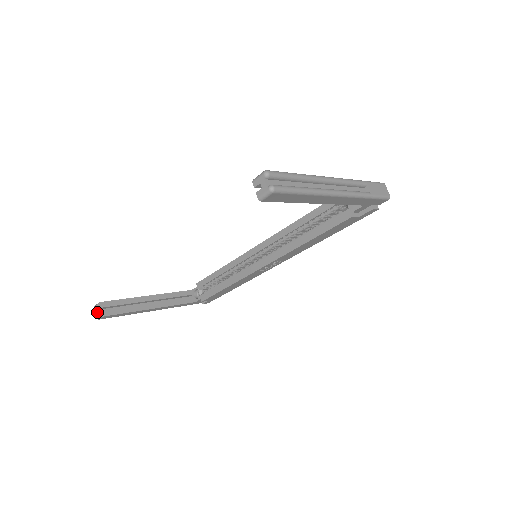
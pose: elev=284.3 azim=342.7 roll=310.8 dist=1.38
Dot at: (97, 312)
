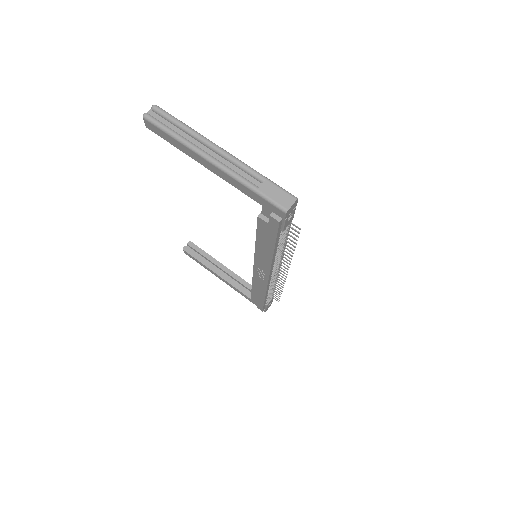
Dot at: occluded
